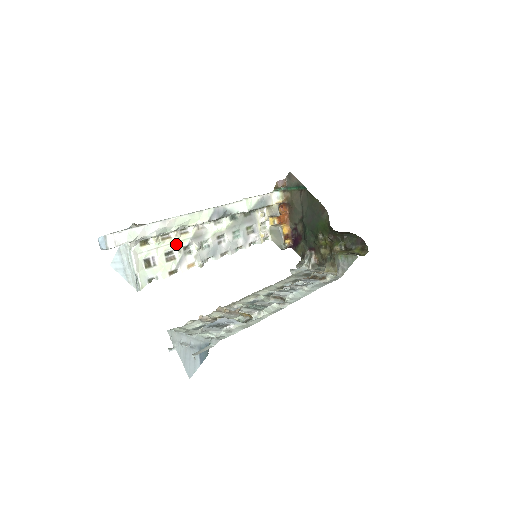
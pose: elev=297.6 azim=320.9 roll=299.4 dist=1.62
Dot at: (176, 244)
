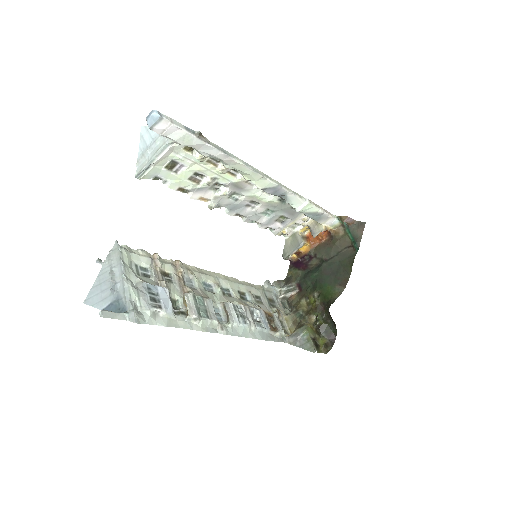
Dot at: (214, 175)
